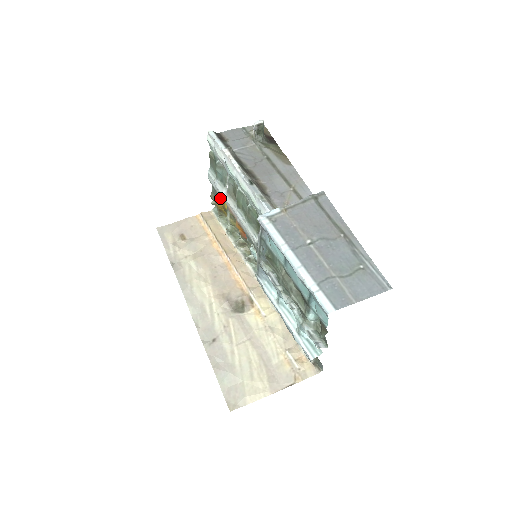
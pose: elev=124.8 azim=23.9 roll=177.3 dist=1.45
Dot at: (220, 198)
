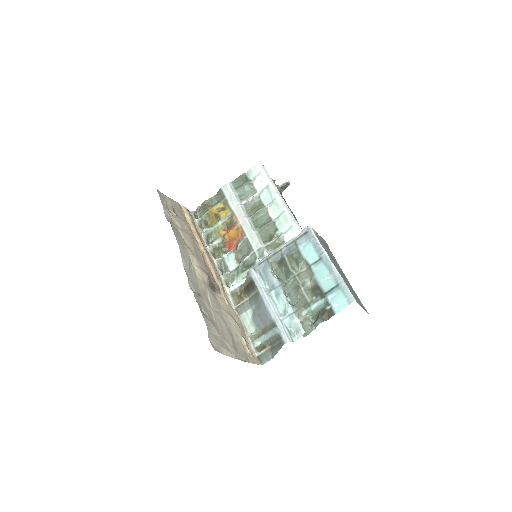
Dot at: (221, 206)
